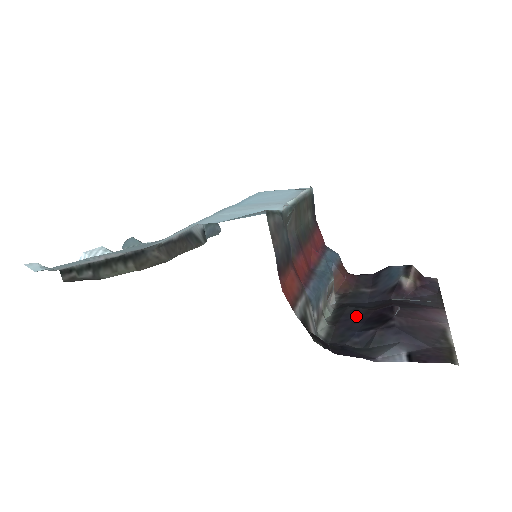
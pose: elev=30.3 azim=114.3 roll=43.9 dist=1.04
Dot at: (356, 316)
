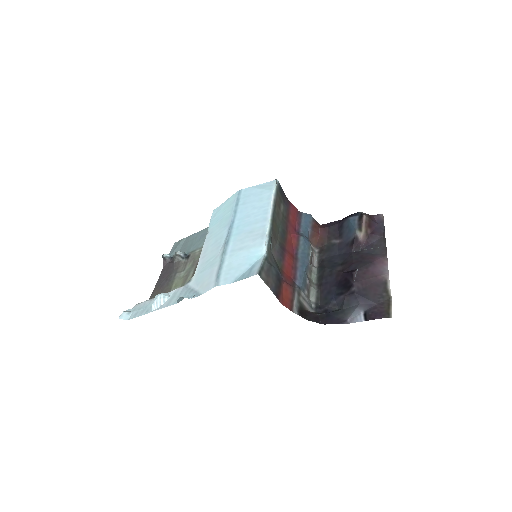
Dot at: (332, 279)
